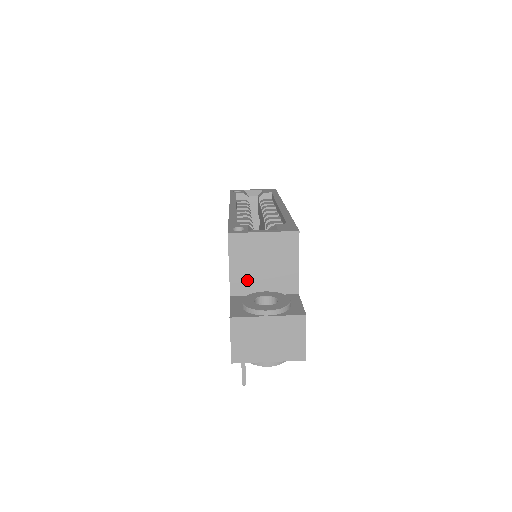
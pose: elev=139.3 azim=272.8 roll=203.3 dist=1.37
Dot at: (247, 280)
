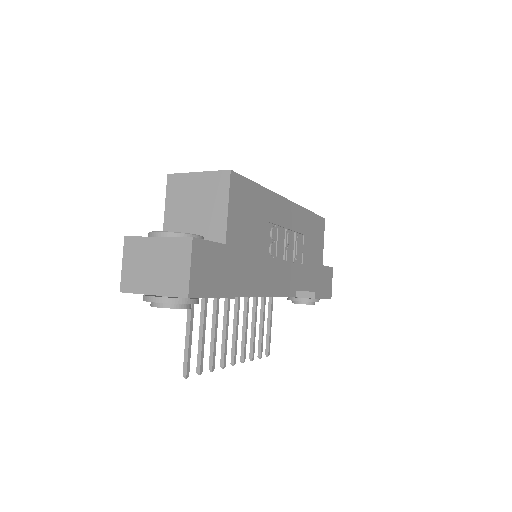
Dot at: (179, 225)
